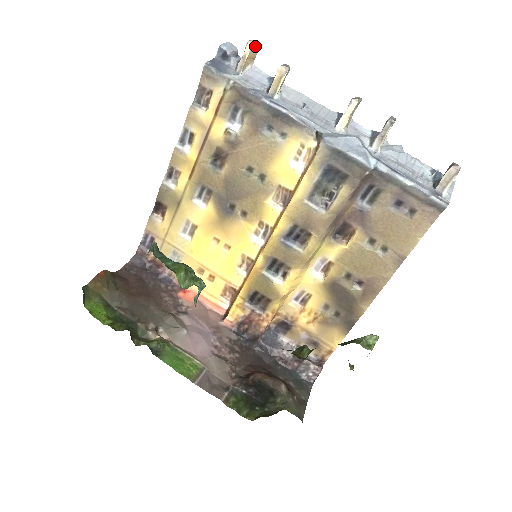
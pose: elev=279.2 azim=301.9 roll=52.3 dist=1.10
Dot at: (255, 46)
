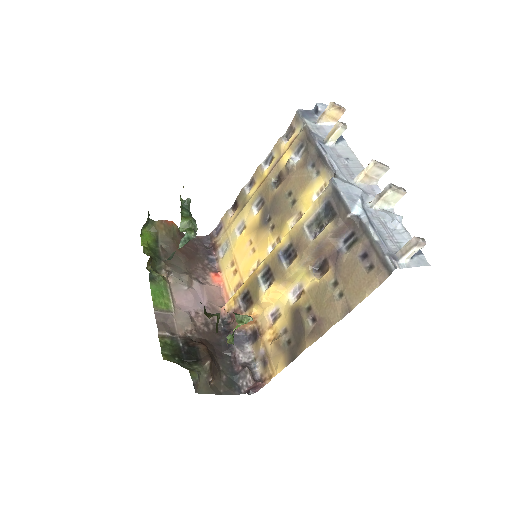
Dot at: (337, 108)
